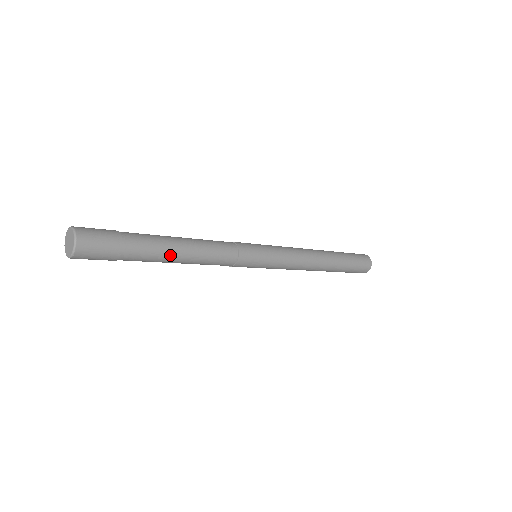
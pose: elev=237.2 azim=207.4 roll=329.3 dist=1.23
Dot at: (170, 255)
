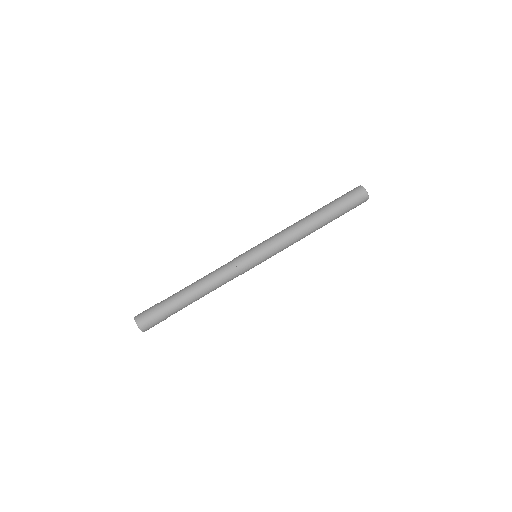
Dot at: (192, 298)
